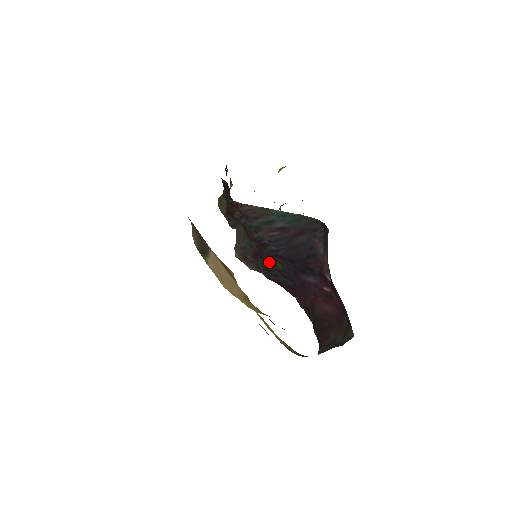
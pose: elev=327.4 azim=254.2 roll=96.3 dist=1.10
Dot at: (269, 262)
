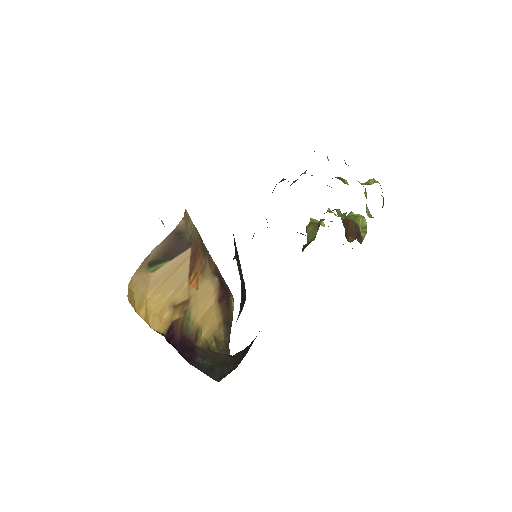
Dot at: occluded
